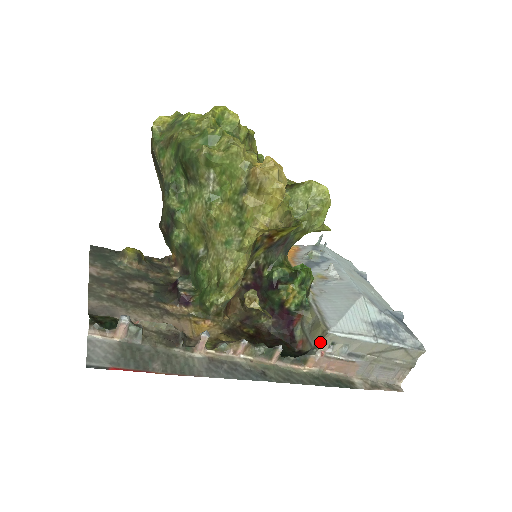
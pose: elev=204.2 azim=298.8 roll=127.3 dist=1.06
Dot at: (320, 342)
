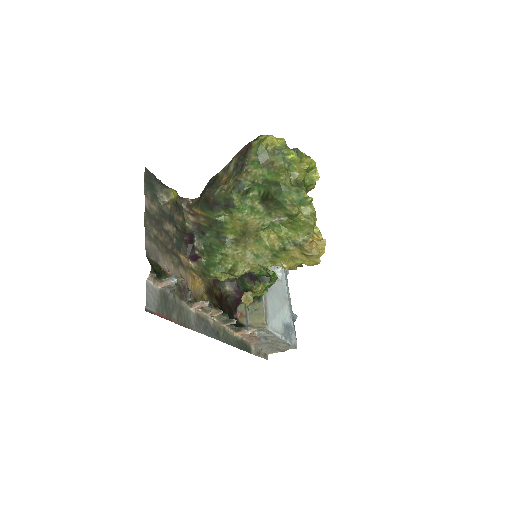
Dot at: (256, 327)
